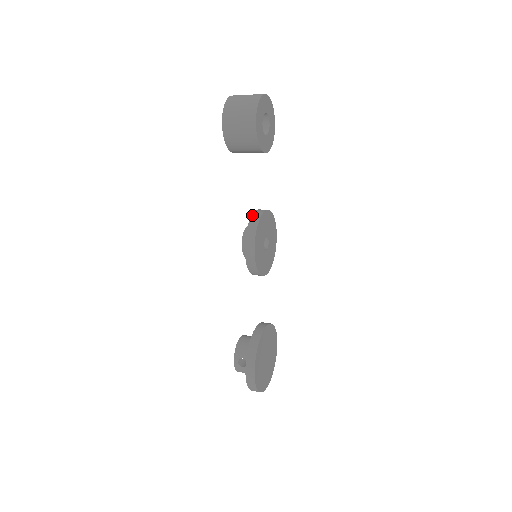
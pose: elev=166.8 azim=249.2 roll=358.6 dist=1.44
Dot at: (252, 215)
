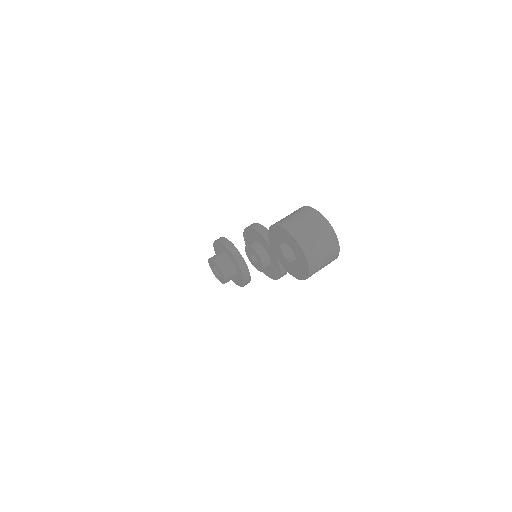
Dot at: (279, 263)
